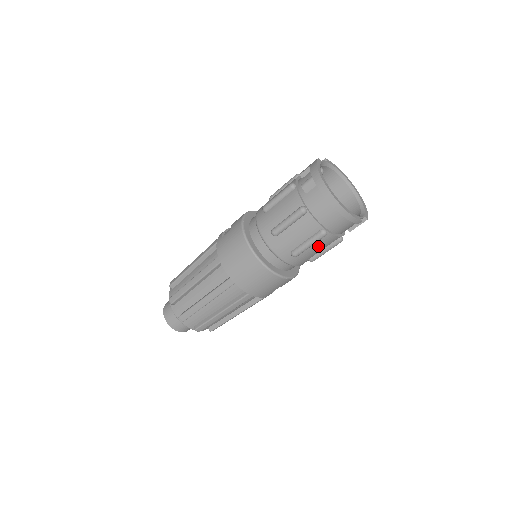
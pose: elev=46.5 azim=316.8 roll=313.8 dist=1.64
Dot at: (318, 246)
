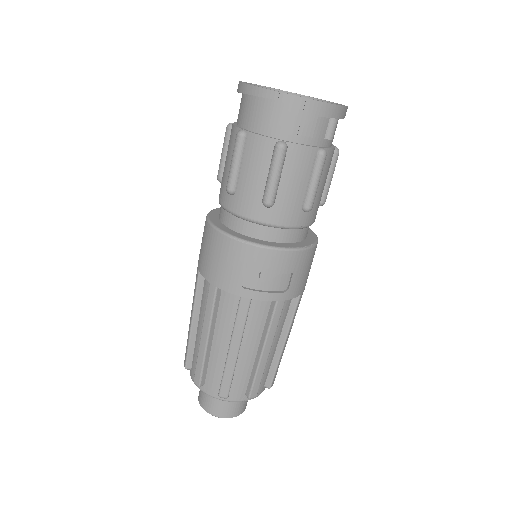
Dot at: (252, 165)
